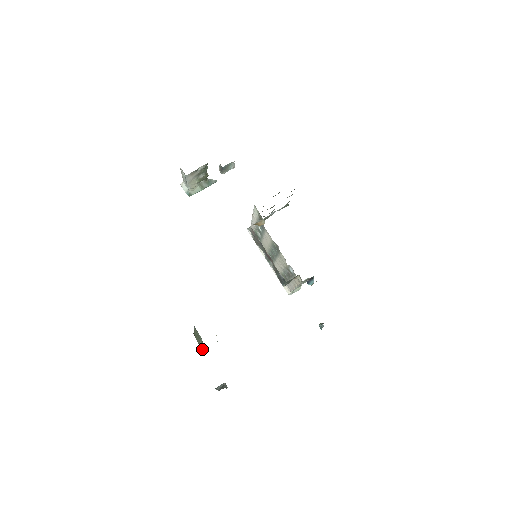
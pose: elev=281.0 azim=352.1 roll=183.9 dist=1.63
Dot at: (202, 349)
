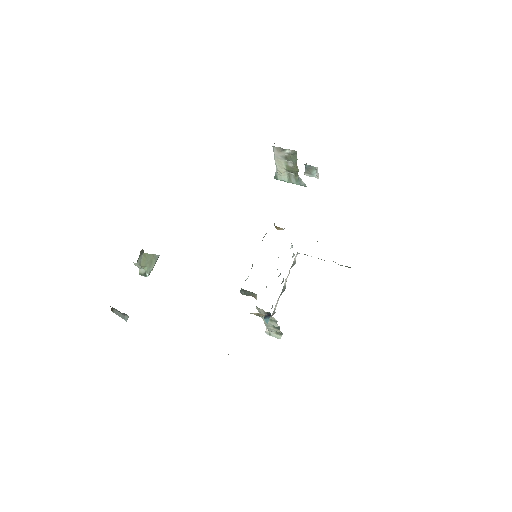
Dot at: (144, 275)
